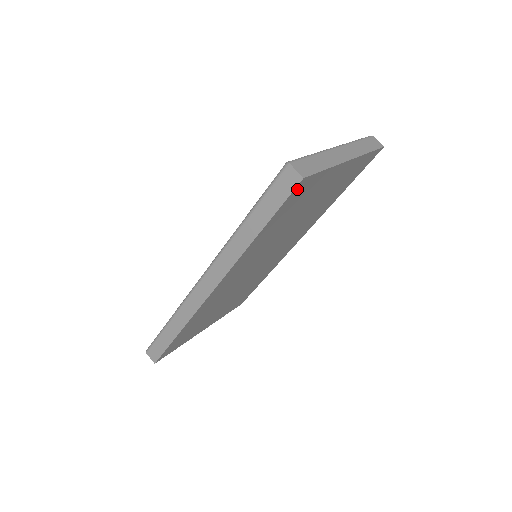
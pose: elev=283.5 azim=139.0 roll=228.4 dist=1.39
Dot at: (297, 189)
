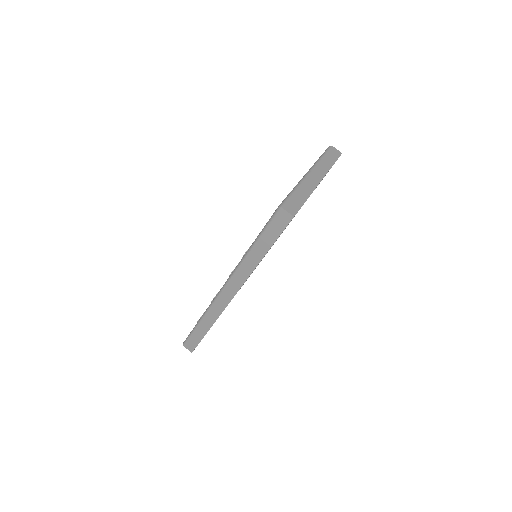
Dot at: occluded
